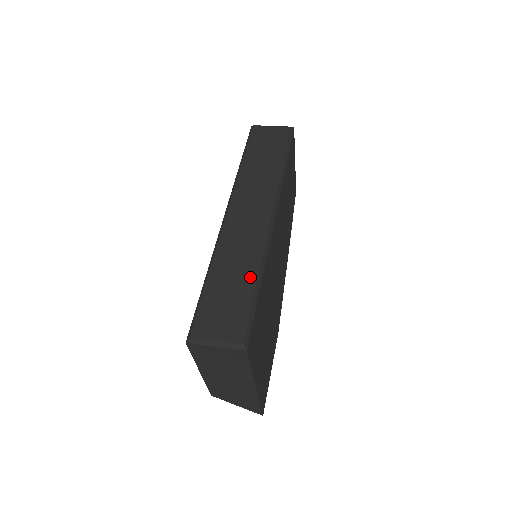
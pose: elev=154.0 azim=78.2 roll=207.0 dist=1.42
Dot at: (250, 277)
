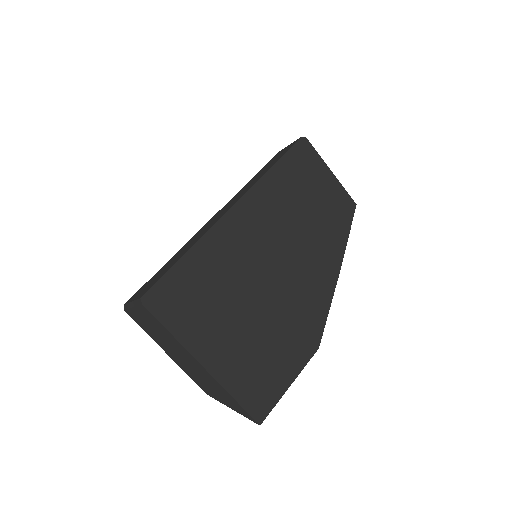
Dot at: (184, 252)
